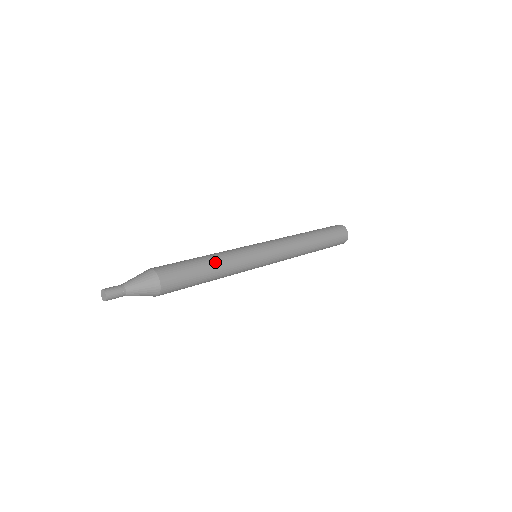
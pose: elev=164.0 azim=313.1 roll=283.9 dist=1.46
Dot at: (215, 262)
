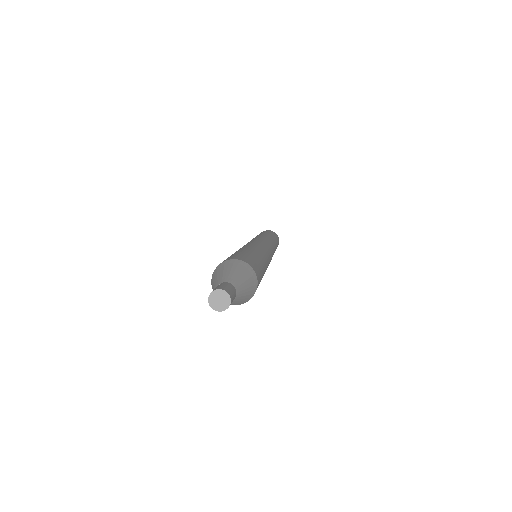
Dot at: (252, 249)
